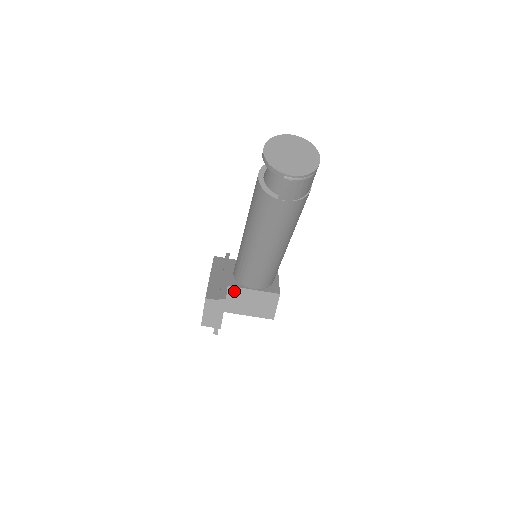
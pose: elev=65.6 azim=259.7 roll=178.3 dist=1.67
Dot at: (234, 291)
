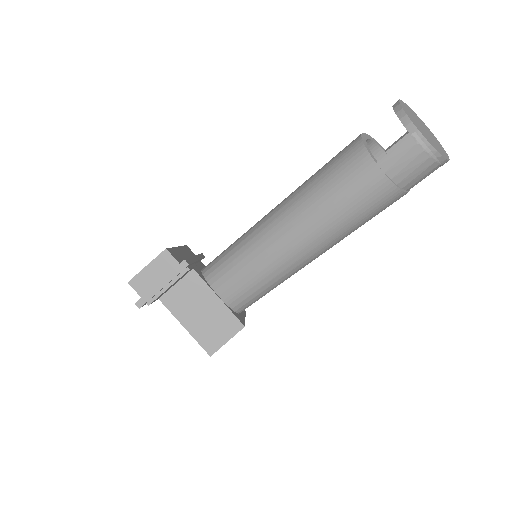
Dot at: (195, 281)
